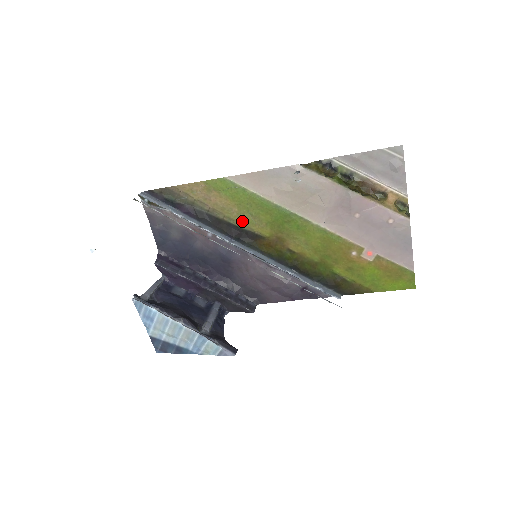
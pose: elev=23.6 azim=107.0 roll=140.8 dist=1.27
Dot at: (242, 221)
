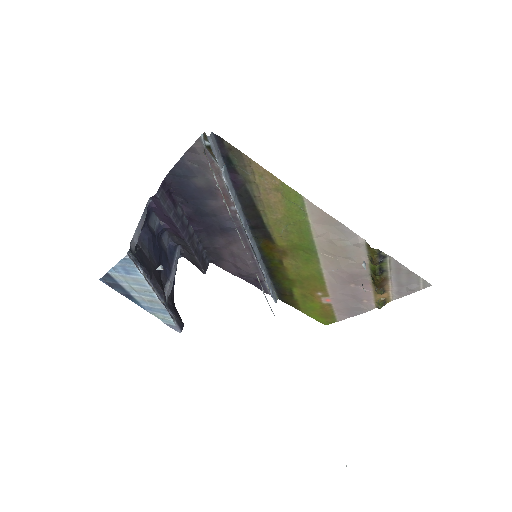
Dot at: (273, 224)
